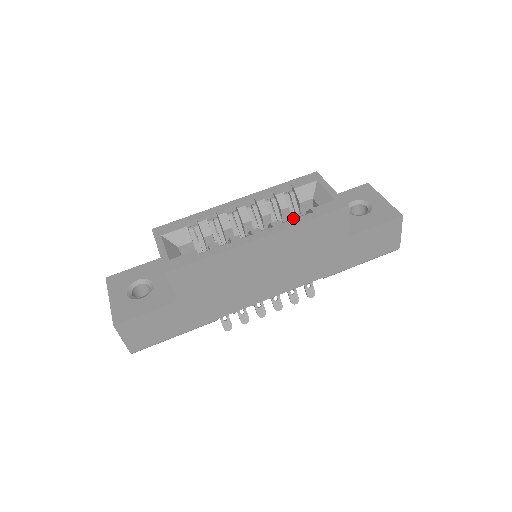
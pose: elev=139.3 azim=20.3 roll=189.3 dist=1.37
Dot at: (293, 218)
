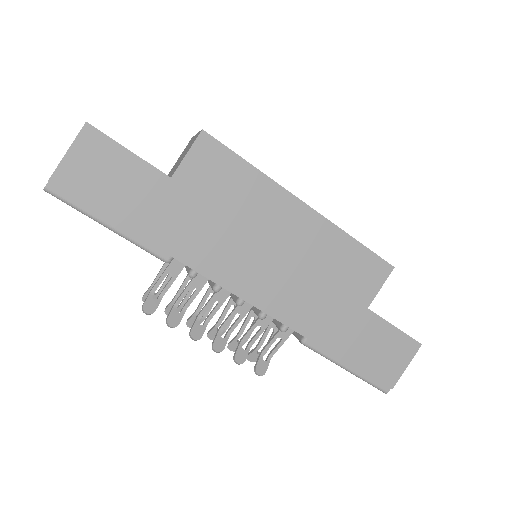
Dot at: occluded
